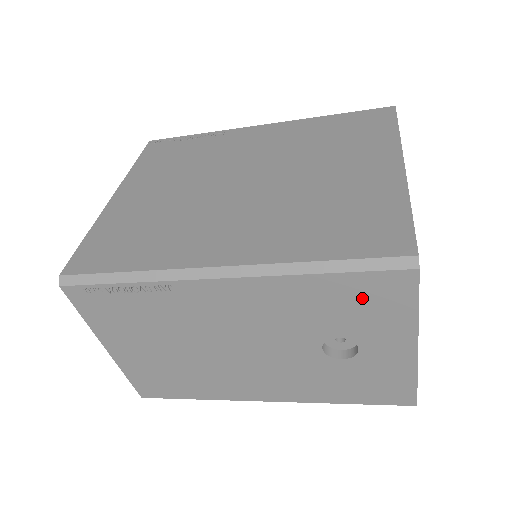
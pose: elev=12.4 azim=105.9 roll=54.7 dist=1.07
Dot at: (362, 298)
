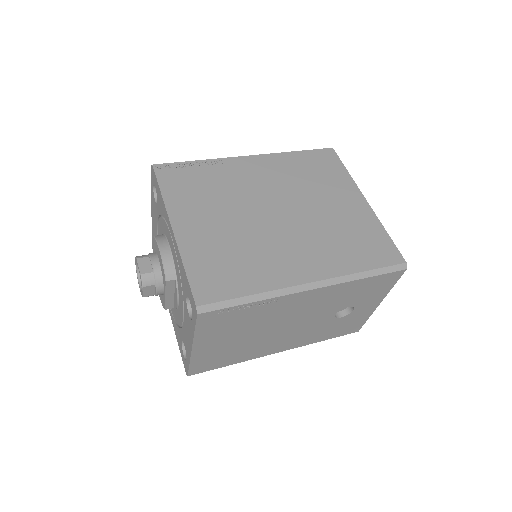
Dot at: (374, 286)
